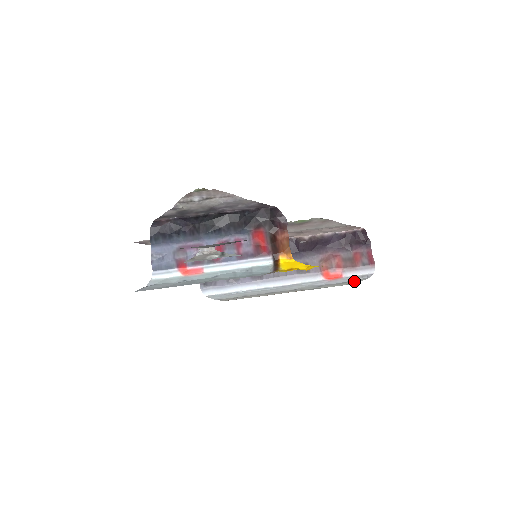
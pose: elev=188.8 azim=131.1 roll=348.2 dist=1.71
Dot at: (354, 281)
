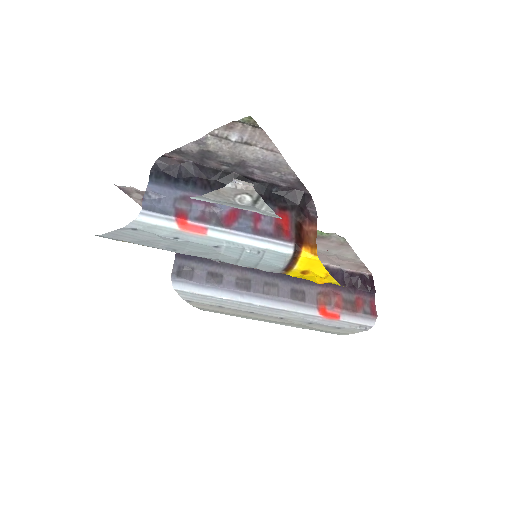
Dot at: (348, 330)
